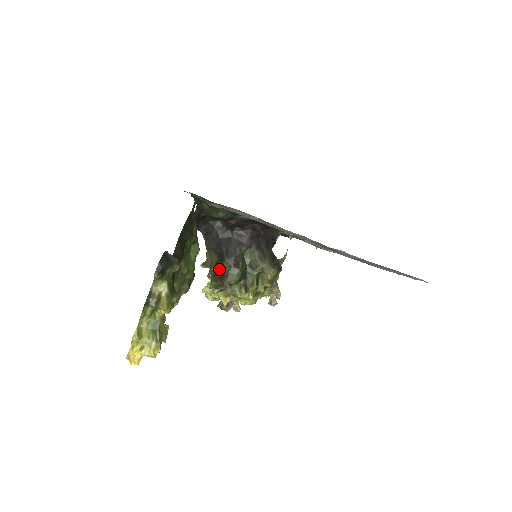
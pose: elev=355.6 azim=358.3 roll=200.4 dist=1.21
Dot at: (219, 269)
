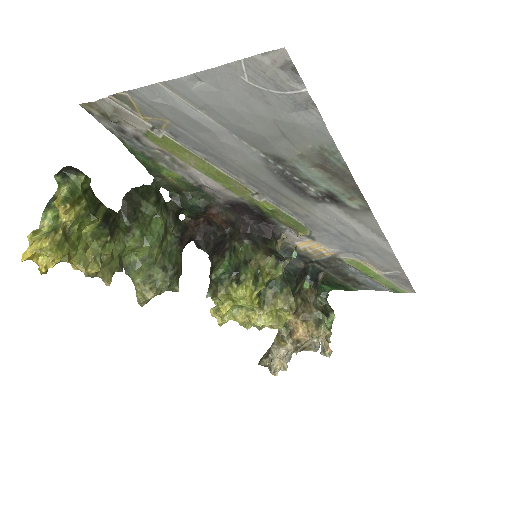
Dot at: (211, 269)
